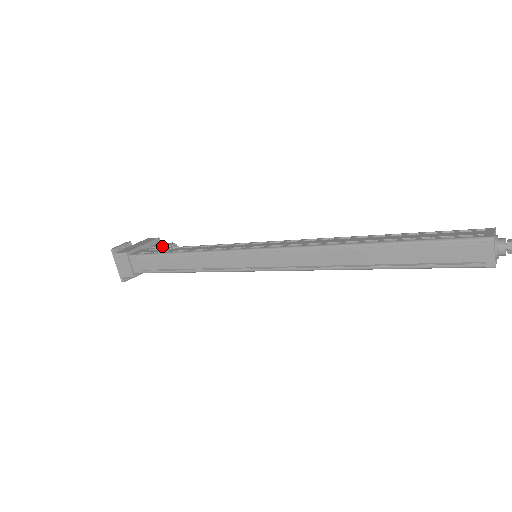
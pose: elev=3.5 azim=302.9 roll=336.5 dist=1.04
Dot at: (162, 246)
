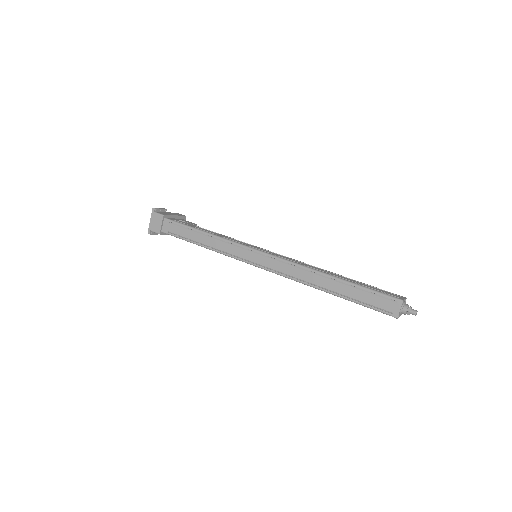
Dot at: (188, 222)
